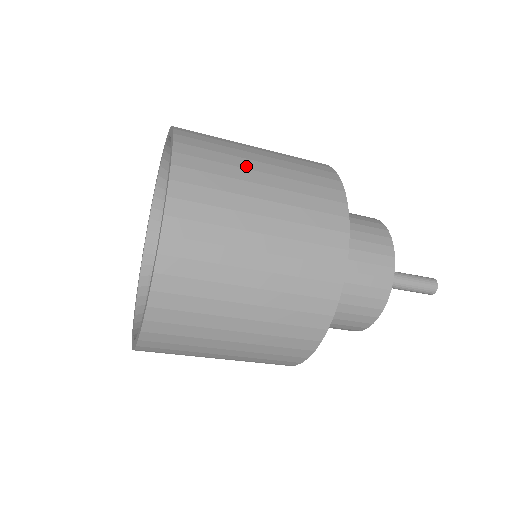
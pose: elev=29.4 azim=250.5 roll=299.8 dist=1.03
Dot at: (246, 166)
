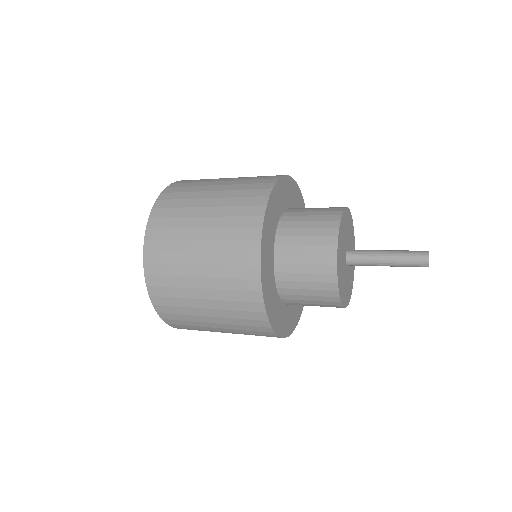
Dot at: (196, 205)
